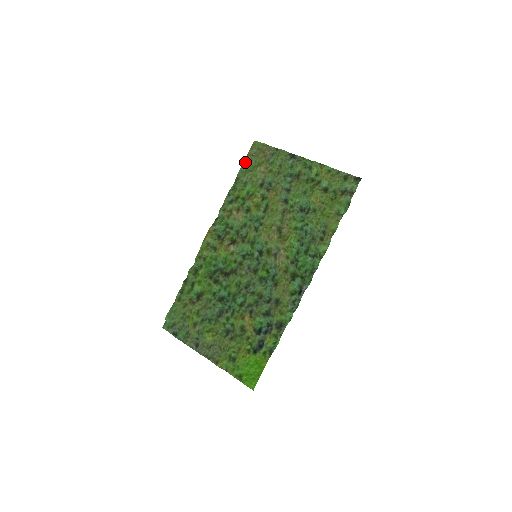
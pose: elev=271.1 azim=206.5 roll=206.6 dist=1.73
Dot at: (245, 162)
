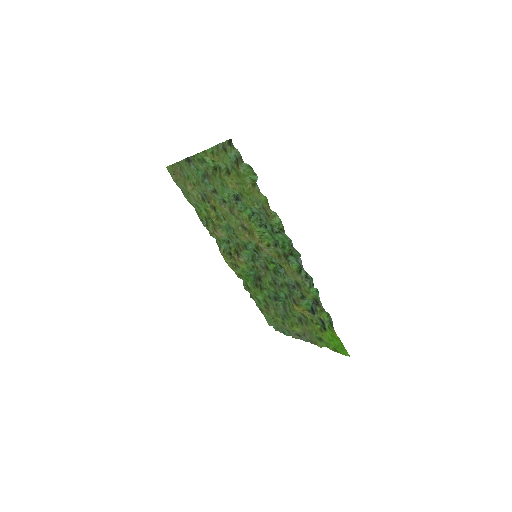
Dot at: occluded
